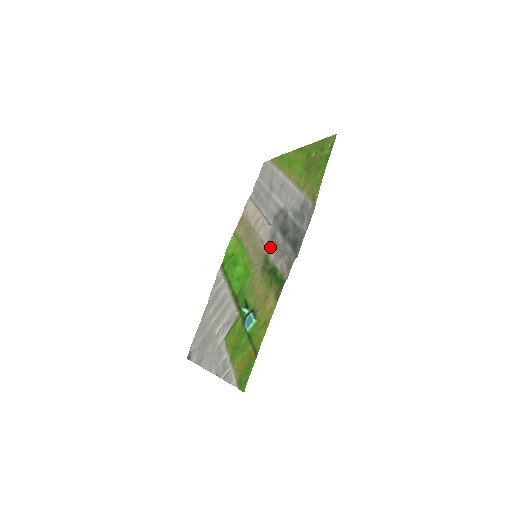
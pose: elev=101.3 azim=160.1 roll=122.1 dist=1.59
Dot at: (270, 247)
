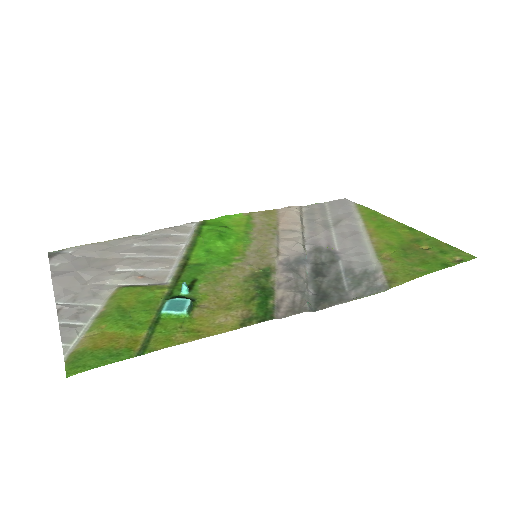
Dot at: (285, 266)
